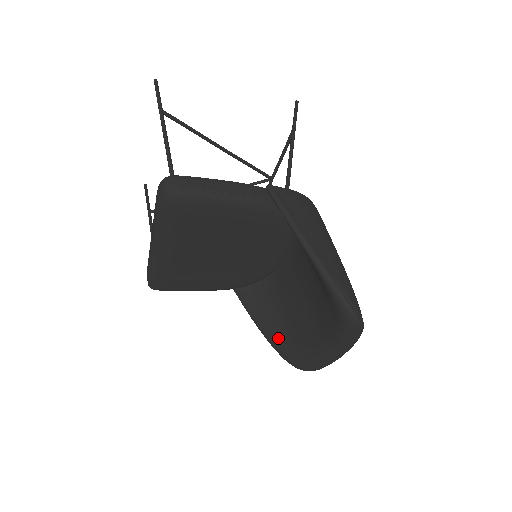
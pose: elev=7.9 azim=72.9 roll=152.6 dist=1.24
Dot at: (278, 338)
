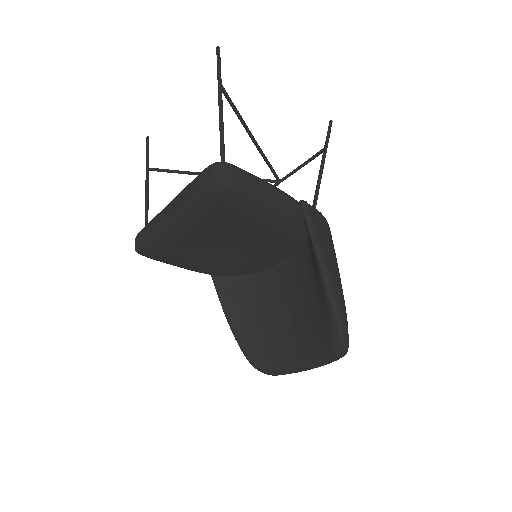
Dot at: (246, 336)
